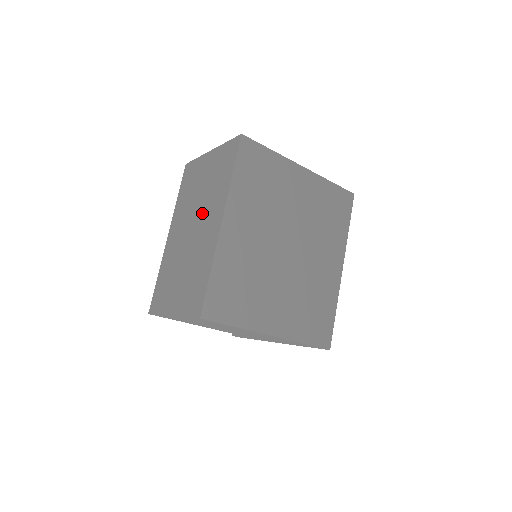
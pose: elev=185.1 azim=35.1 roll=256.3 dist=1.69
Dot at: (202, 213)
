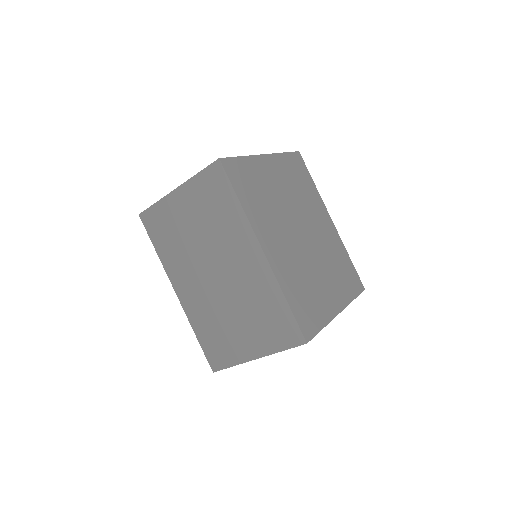
Dot at: (220, 253)
